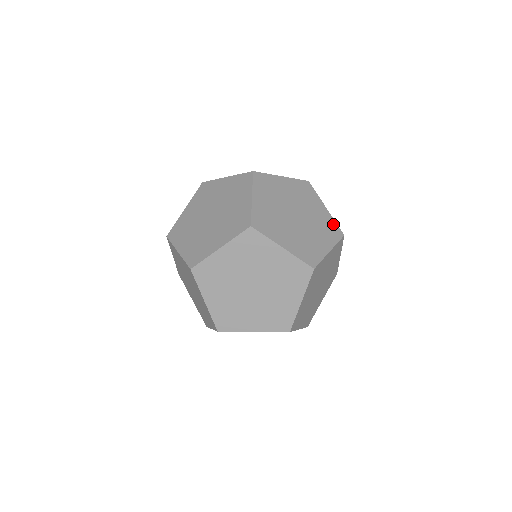
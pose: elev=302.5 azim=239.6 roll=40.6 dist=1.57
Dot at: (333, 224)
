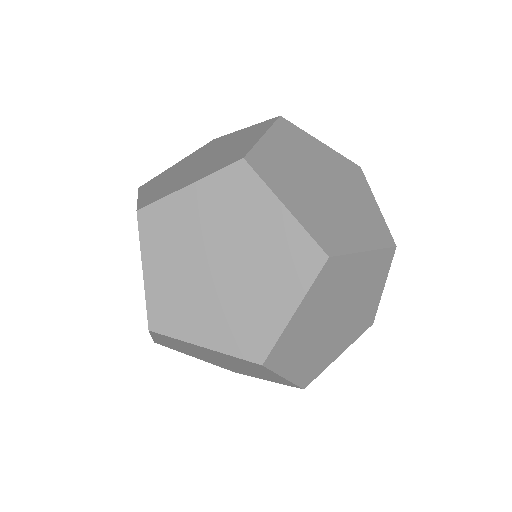
Dot at: (382, 225)
